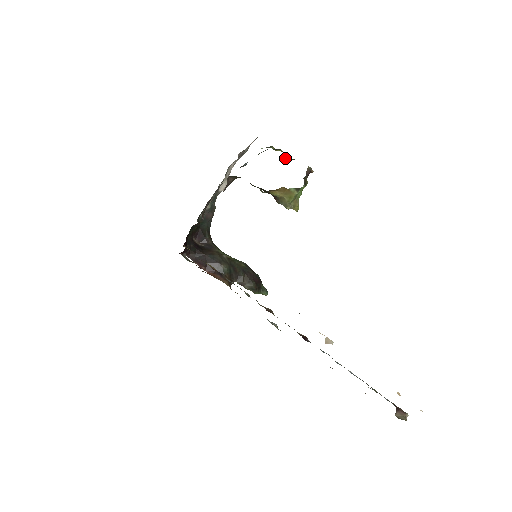
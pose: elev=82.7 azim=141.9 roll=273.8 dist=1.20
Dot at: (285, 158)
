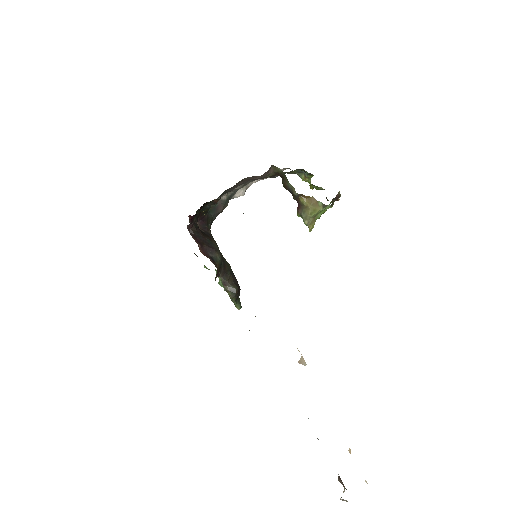
Dot at: (313, 185)
